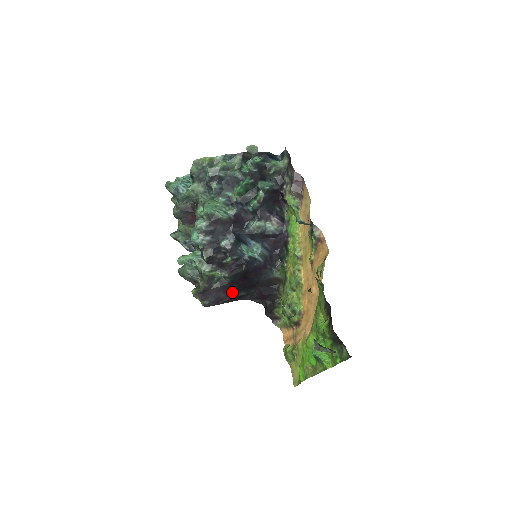
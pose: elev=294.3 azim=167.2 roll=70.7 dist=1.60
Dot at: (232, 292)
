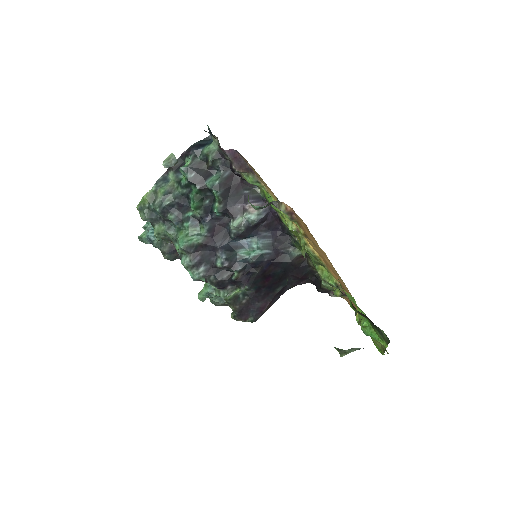
Dot at: (267, 295)
